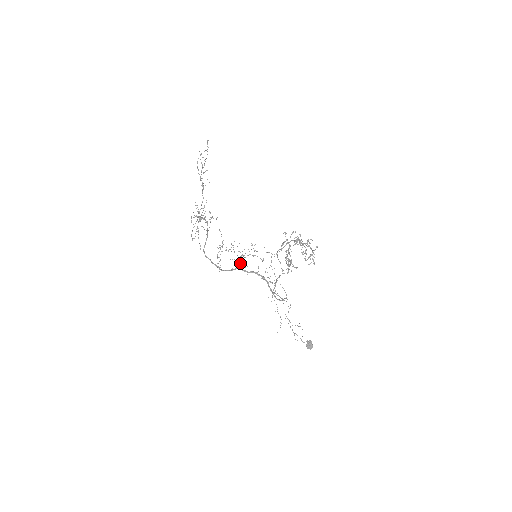
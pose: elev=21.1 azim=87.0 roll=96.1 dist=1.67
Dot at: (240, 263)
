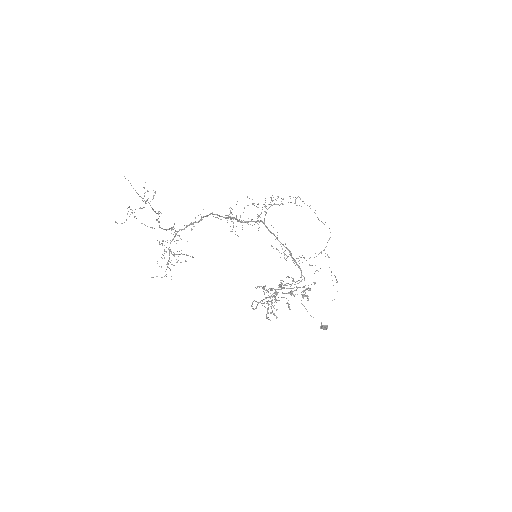
Dot at: (261, 220)
